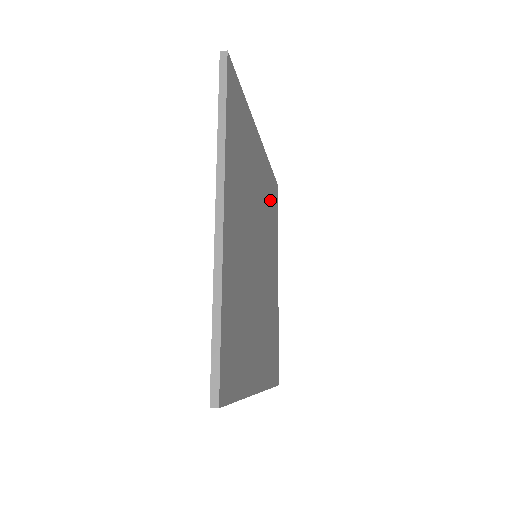
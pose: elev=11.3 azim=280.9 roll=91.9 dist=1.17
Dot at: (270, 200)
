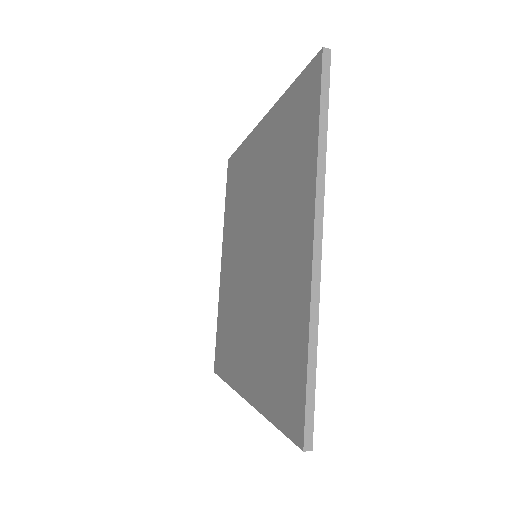
Dot at: occluded
